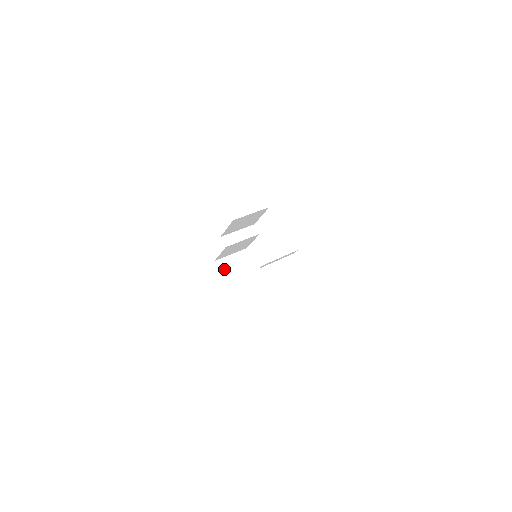
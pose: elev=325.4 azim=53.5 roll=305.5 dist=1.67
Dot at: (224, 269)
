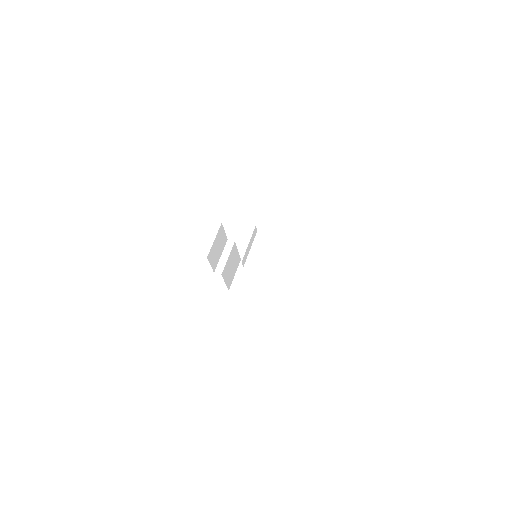
Dot at: (211, 258)
